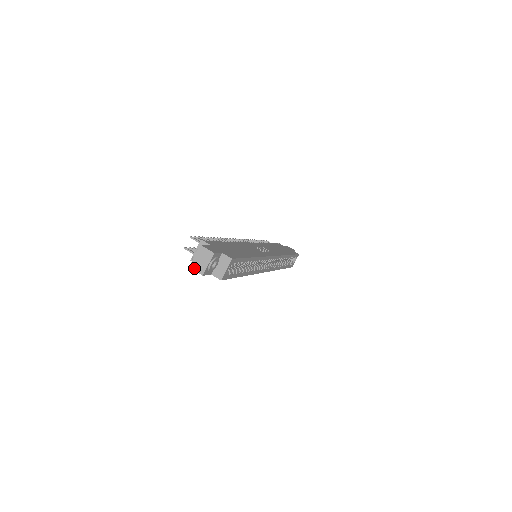
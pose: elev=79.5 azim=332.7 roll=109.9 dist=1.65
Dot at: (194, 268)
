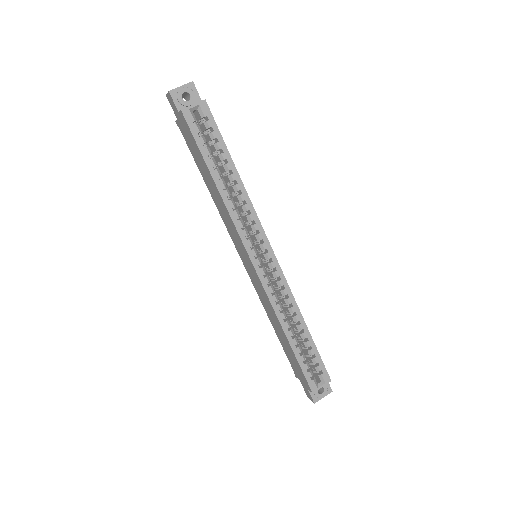
Dot at: occluded
